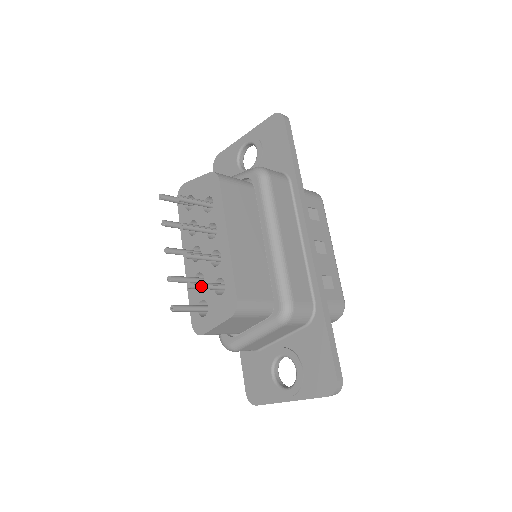
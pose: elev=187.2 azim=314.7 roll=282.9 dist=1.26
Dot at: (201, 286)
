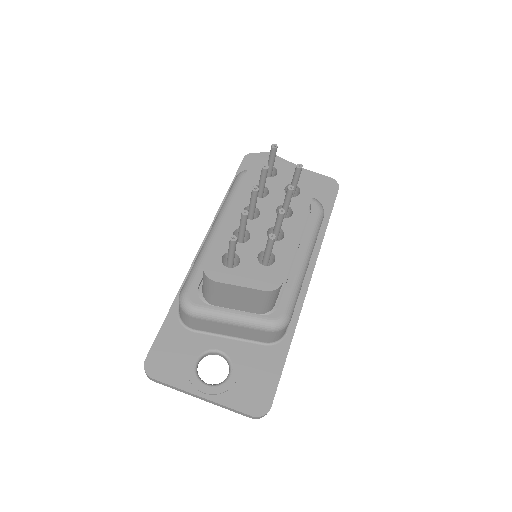
Dot at: occluded
